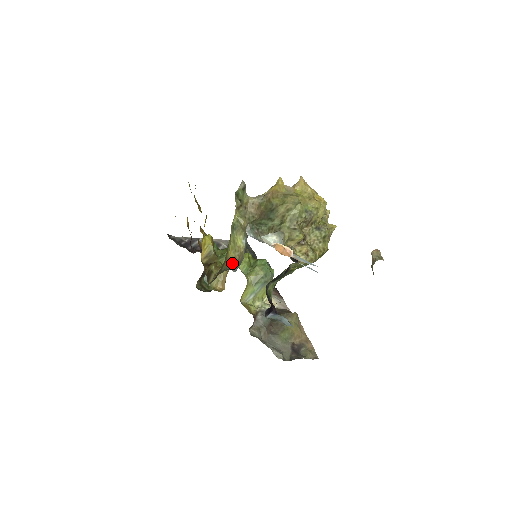
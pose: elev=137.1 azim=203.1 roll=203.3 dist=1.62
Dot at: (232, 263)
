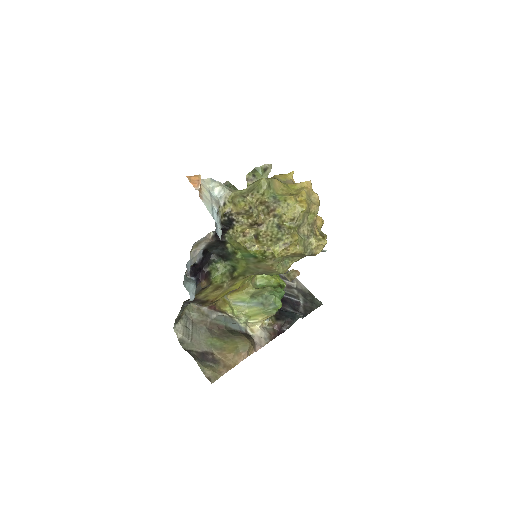
Dot at: occluded
